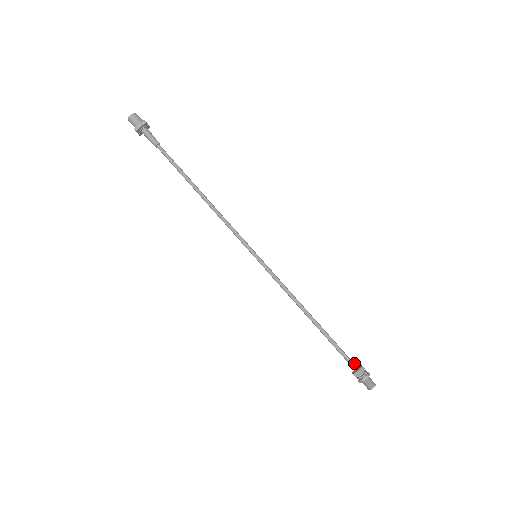
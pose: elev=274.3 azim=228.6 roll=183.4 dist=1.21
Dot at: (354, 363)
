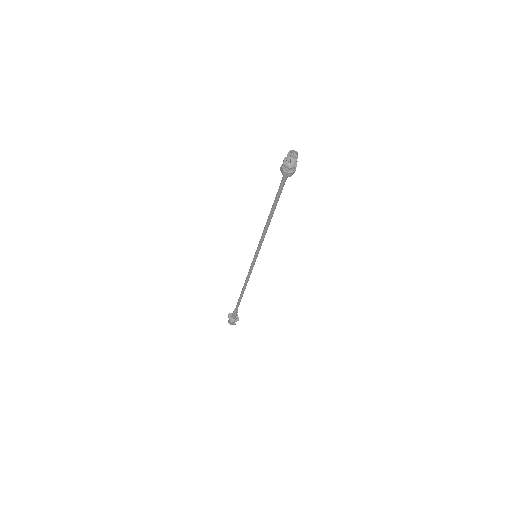
Dot at: occluded
